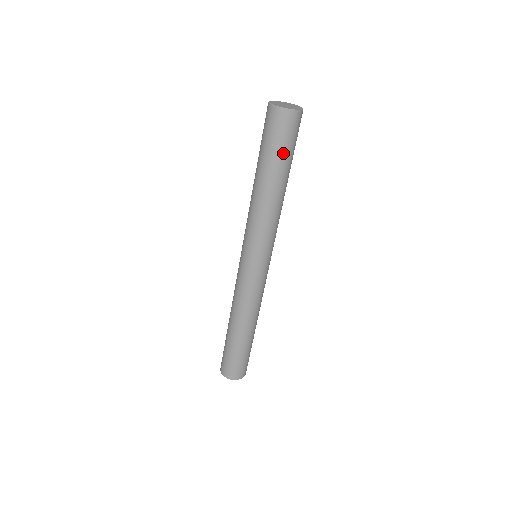
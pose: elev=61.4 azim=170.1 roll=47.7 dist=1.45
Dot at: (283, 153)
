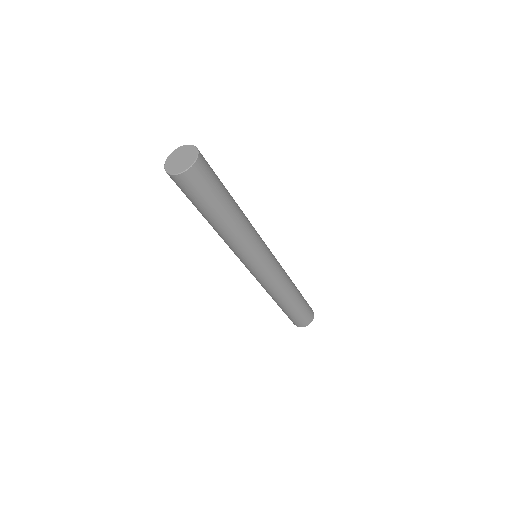
Dot at: (206, 201)
